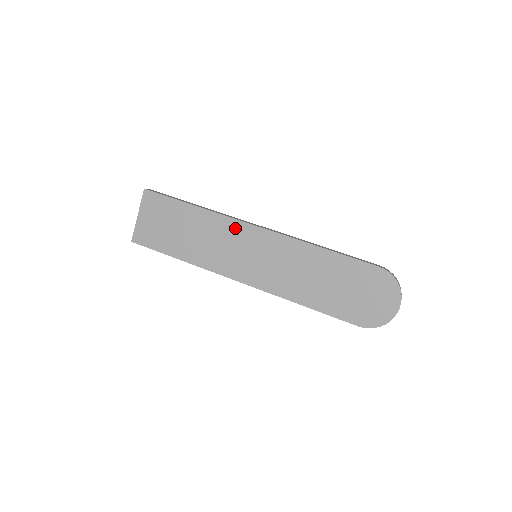
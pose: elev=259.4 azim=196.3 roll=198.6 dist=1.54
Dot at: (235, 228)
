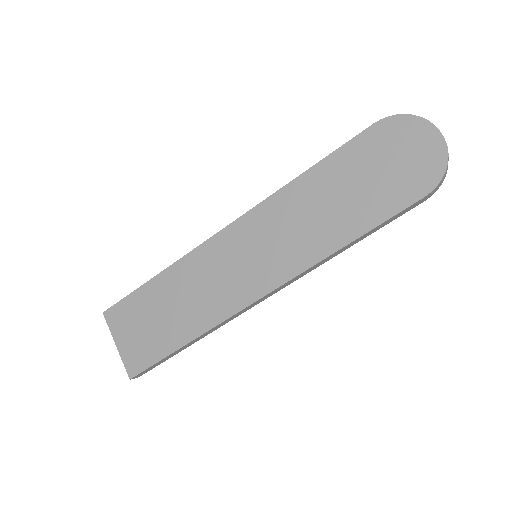
Dot at: (210, 251)
